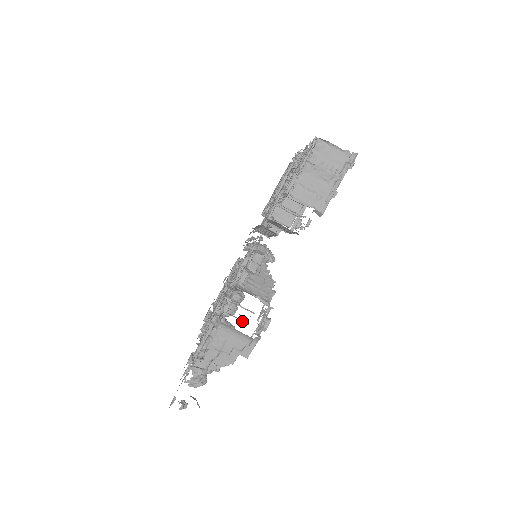
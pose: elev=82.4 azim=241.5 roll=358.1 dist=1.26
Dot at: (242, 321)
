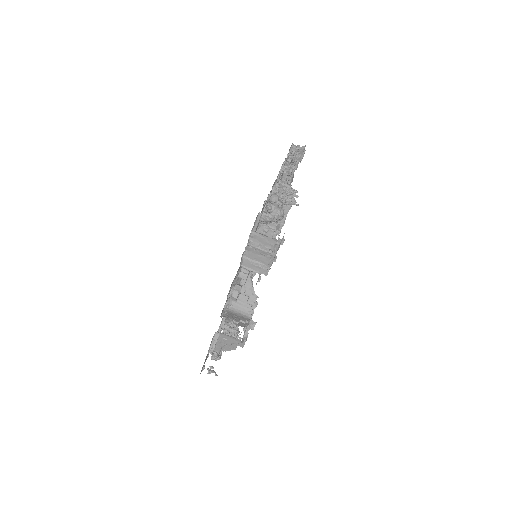
Dot at: occluded
